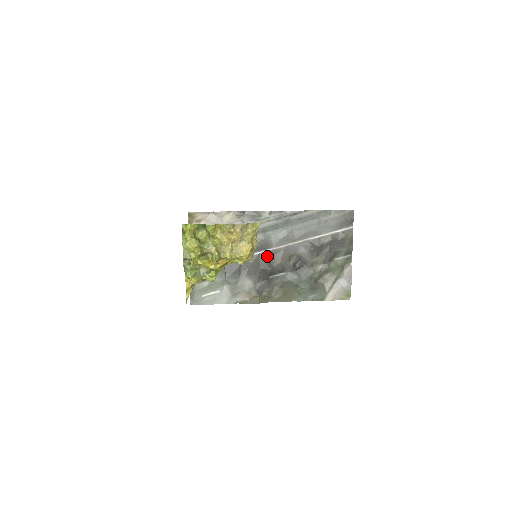
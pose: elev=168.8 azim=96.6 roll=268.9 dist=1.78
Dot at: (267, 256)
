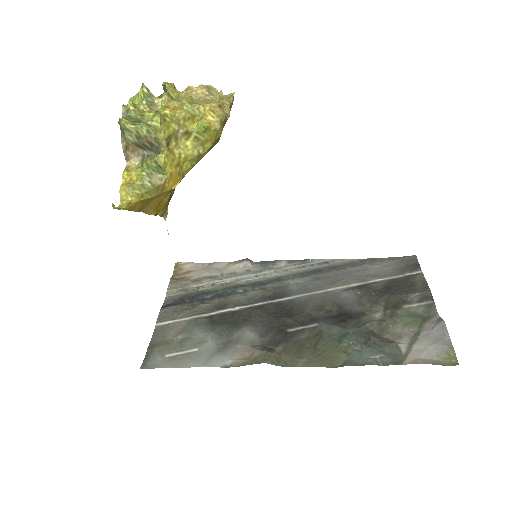
Dot at: (284, 305)
